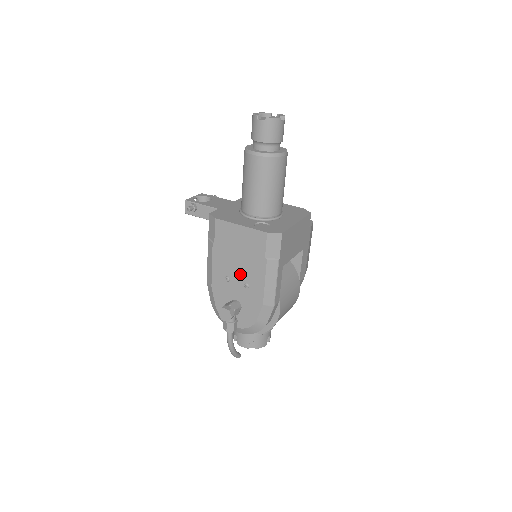
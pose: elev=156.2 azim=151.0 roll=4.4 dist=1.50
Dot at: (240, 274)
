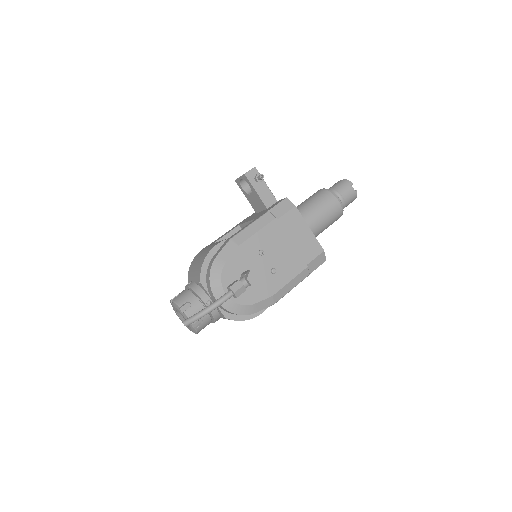
Dot at: (276, 258)
